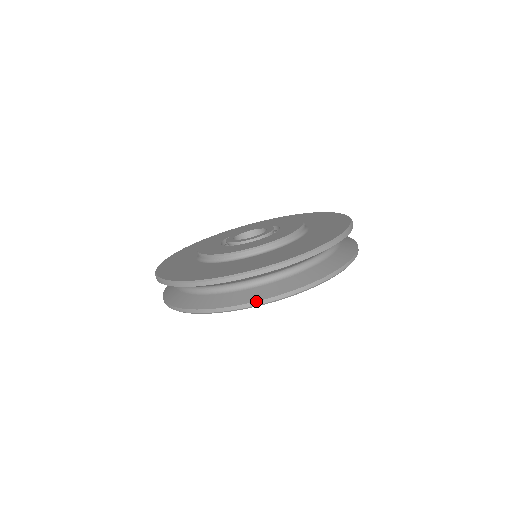
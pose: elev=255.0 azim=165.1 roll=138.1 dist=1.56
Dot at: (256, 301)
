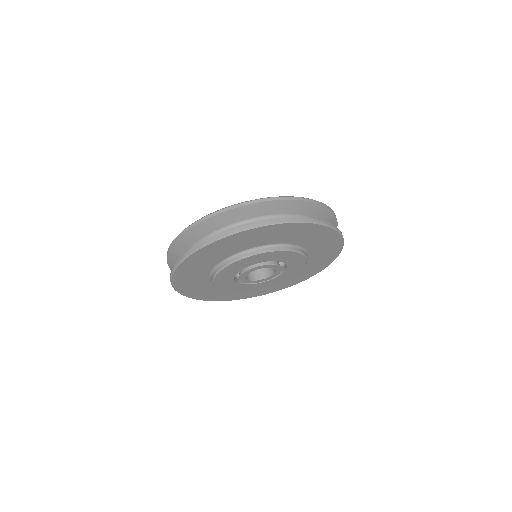
Dot at: occluded
